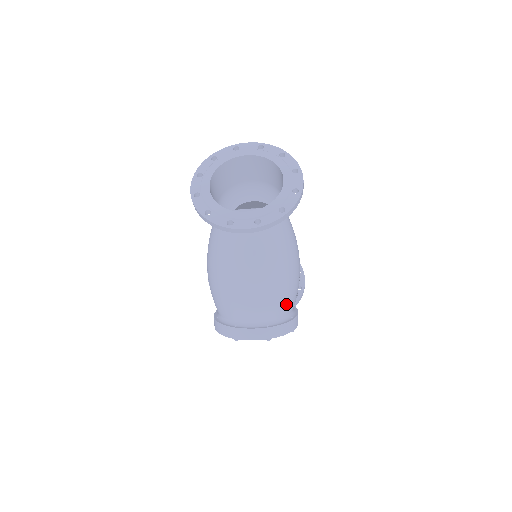
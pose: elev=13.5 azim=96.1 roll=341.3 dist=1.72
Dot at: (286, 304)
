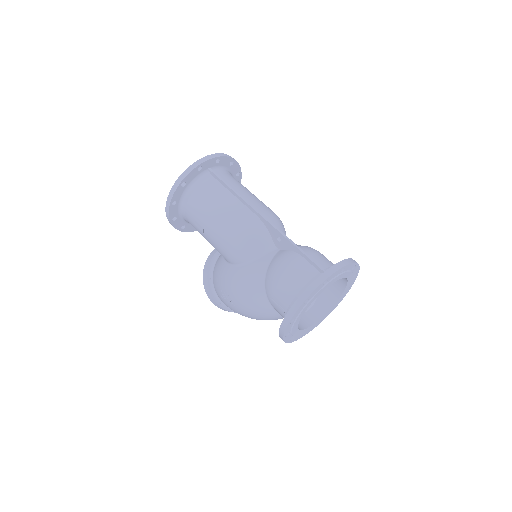
Dot at: occluded
